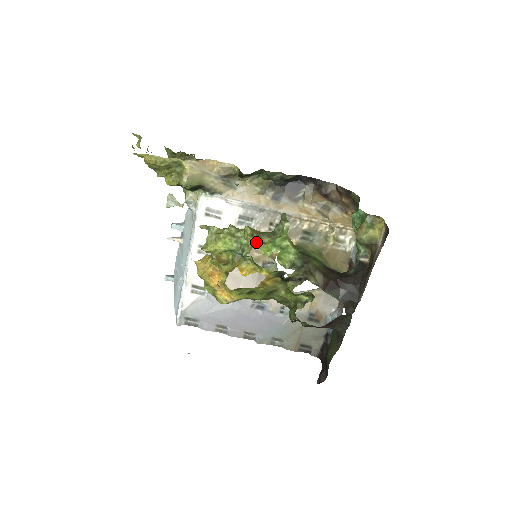
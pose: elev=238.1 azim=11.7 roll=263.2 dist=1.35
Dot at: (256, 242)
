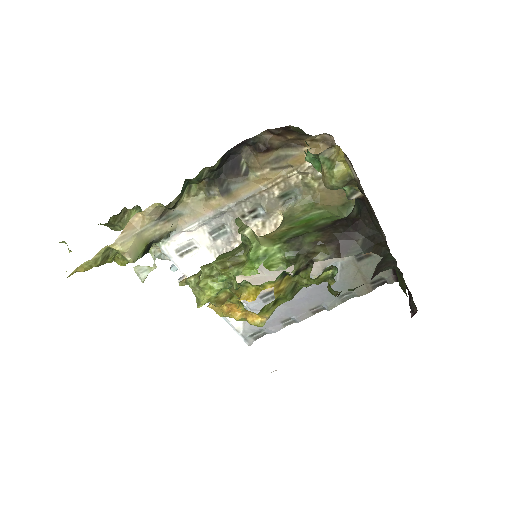
Dot at: (234, 271)
